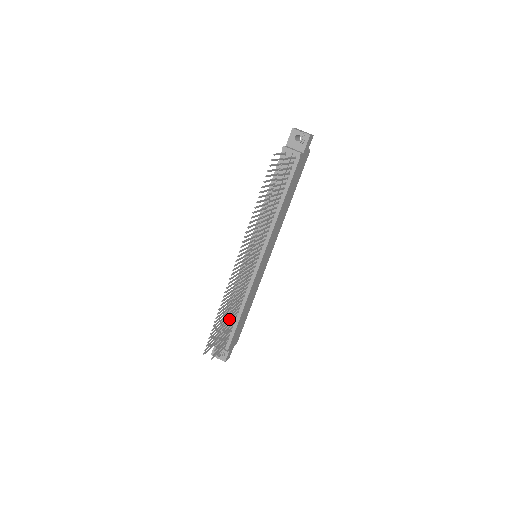
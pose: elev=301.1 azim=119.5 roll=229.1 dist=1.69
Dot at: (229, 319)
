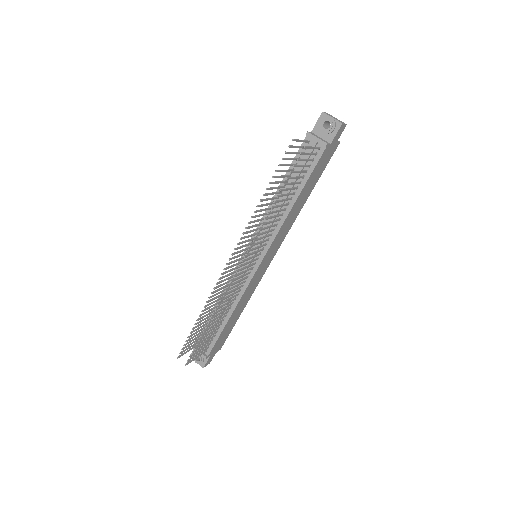
Dot at: (212, 323)
